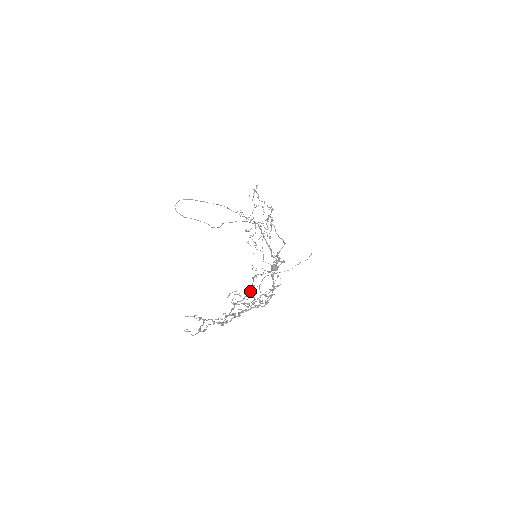
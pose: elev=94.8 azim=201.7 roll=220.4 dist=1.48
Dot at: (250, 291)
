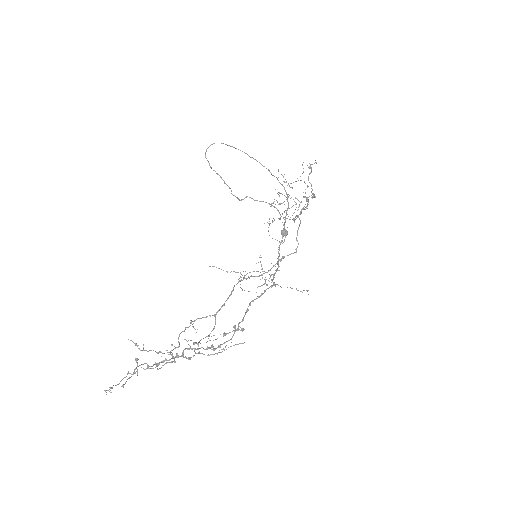
Dot at: (218, 310)
